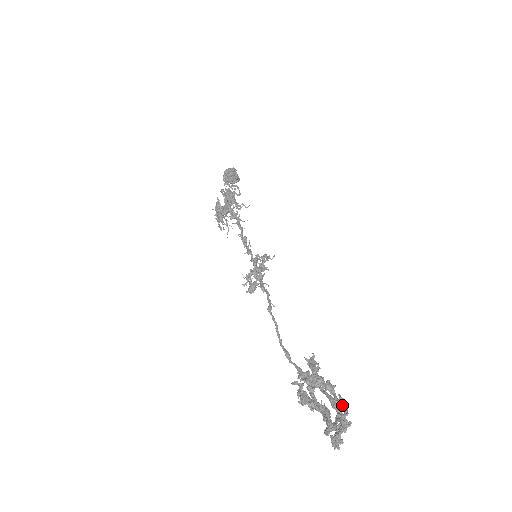
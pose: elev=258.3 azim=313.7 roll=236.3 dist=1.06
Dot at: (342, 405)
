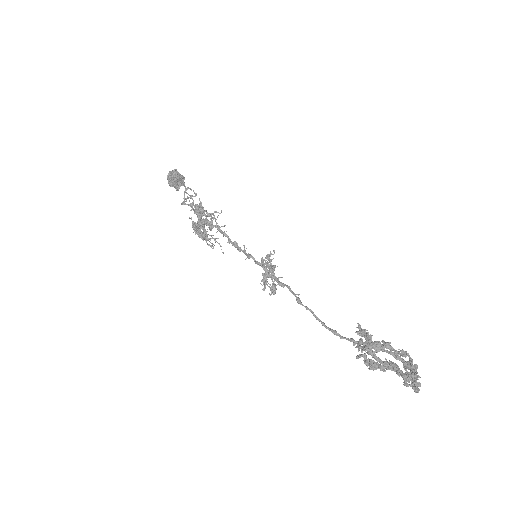
Dot at: (405, 356)
